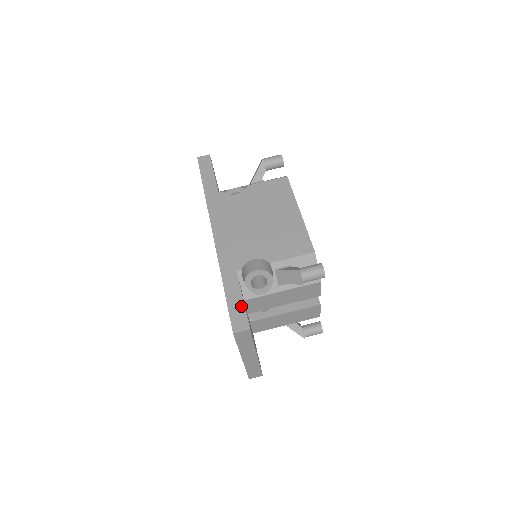
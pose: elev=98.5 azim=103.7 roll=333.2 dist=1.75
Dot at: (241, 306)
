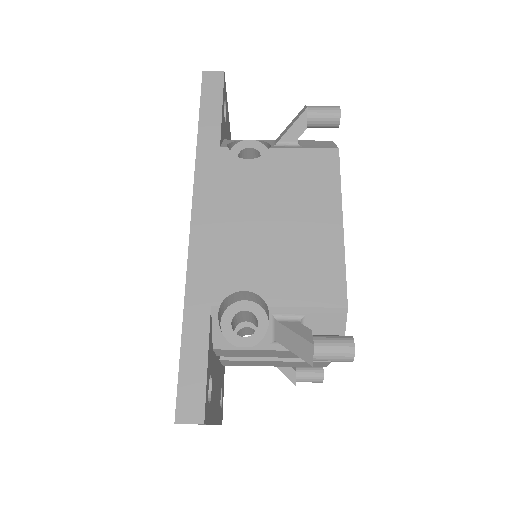
Dot at: (201, 375)
